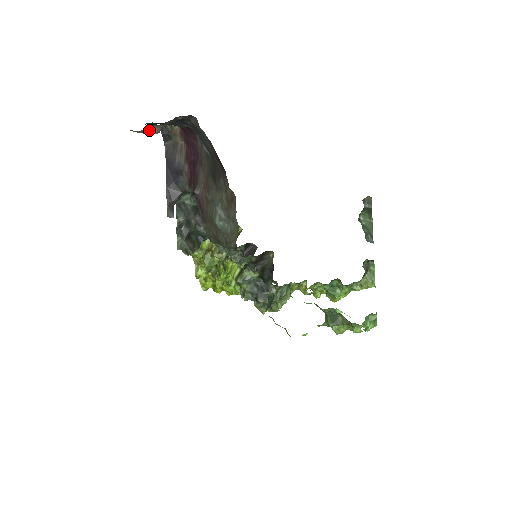
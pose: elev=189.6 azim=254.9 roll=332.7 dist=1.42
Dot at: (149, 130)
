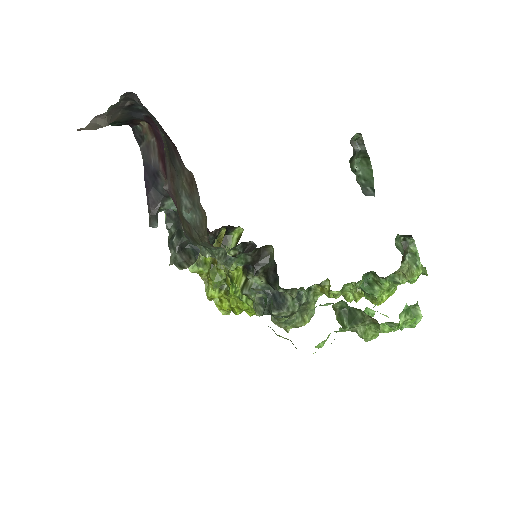
Dot at: (96, 124)
